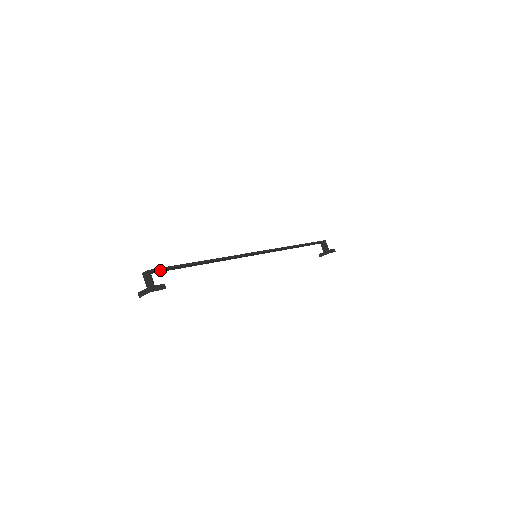
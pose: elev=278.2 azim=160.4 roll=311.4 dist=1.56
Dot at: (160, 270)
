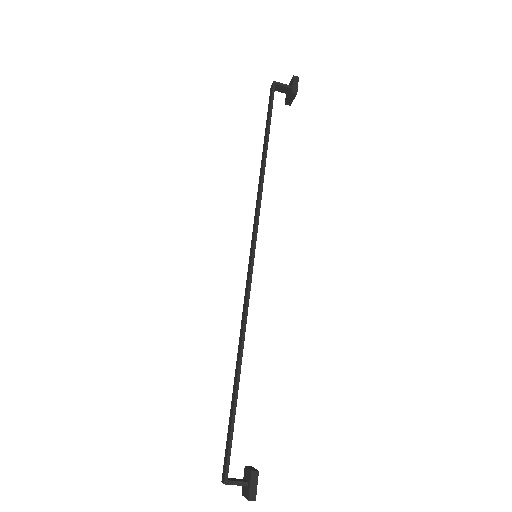
Dot at: (229, 459)
